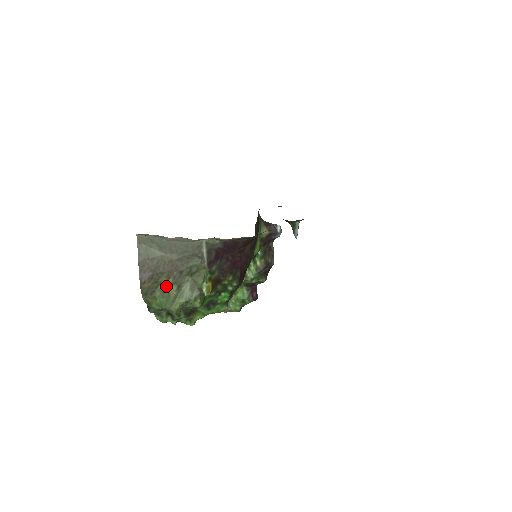
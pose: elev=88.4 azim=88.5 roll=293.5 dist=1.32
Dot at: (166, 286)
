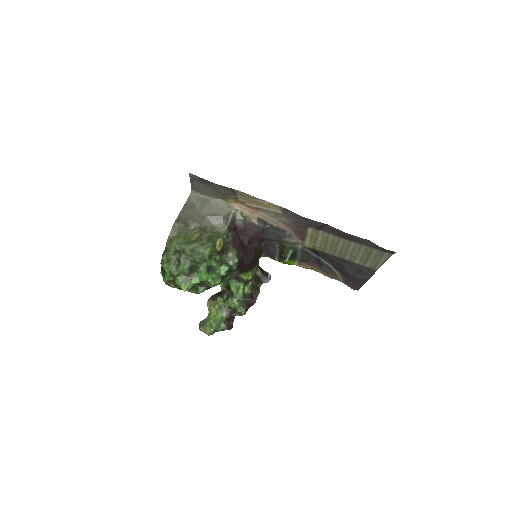
Dot at: (191, 233)
